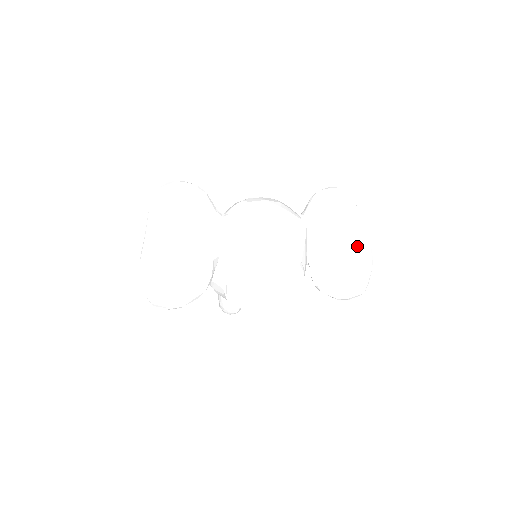
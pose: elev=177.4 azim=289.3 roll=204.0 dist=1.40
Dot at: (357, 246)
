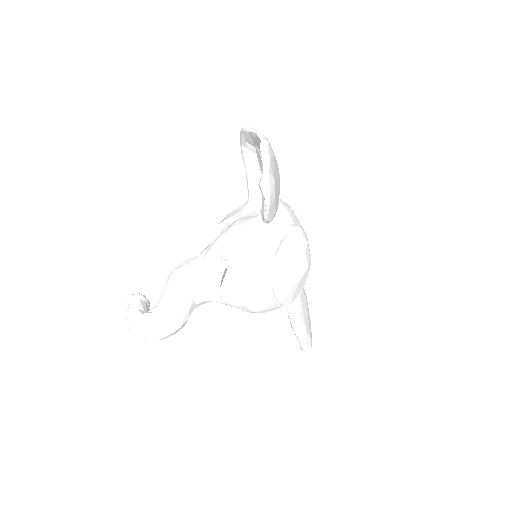
Dot at: occluded
